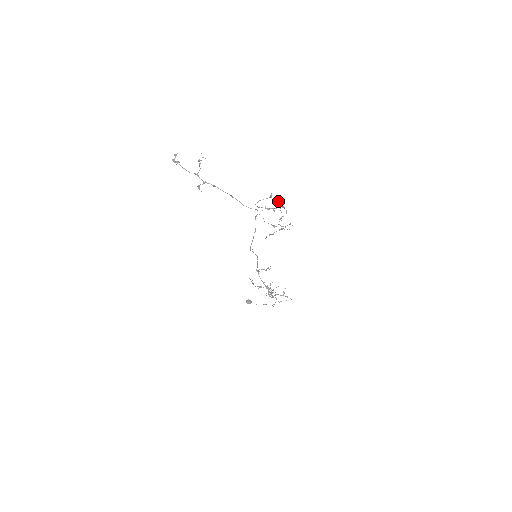
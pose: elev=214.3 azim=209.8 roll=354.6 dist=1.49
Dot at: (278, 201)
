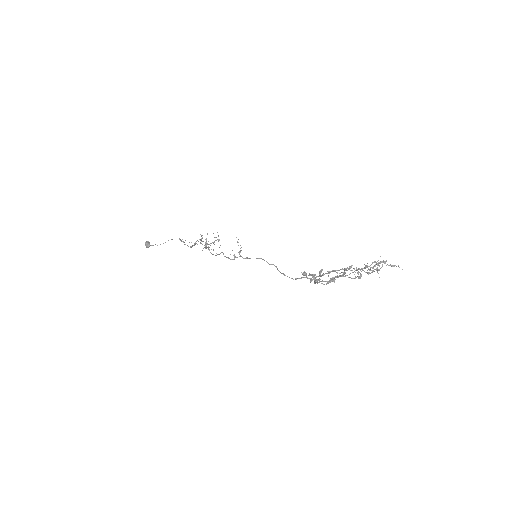
Dot at: occluded
